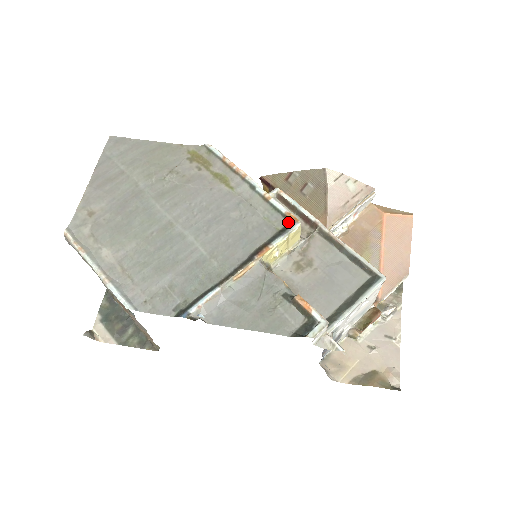
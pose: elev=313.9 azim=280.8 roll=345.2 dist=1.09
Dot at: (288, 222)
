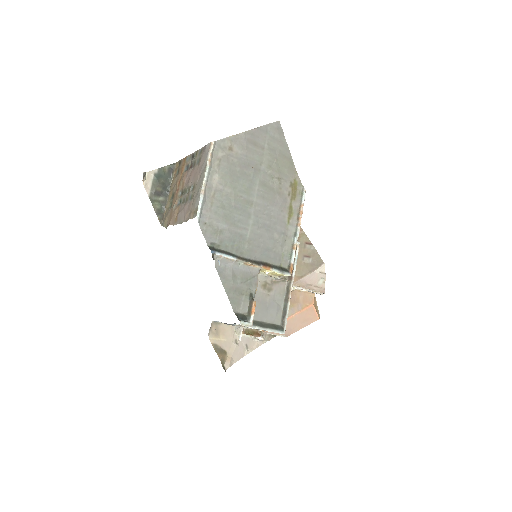
Dot at: (288, 268)
